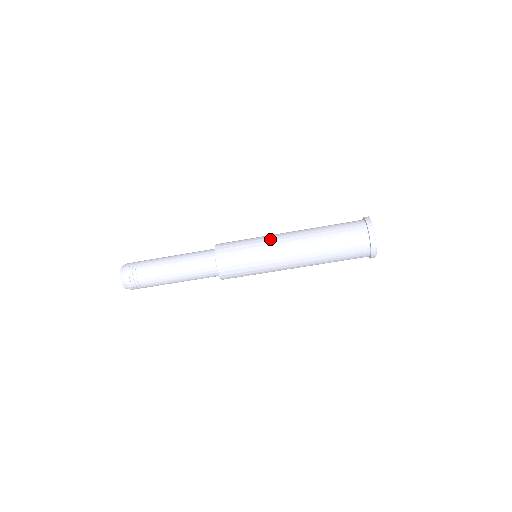
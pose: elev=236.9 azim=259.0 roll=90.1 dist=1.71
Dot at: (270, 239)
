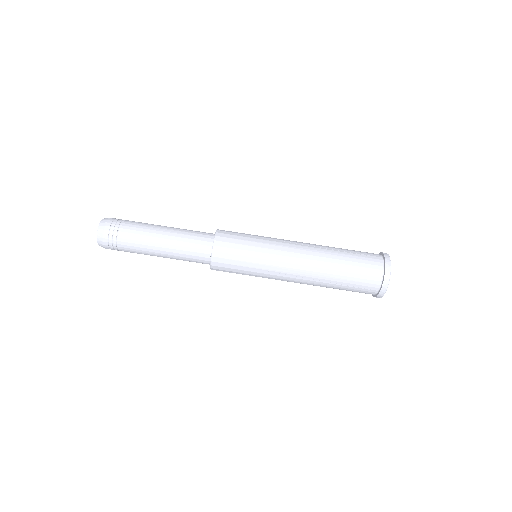
Dot at: occluded
